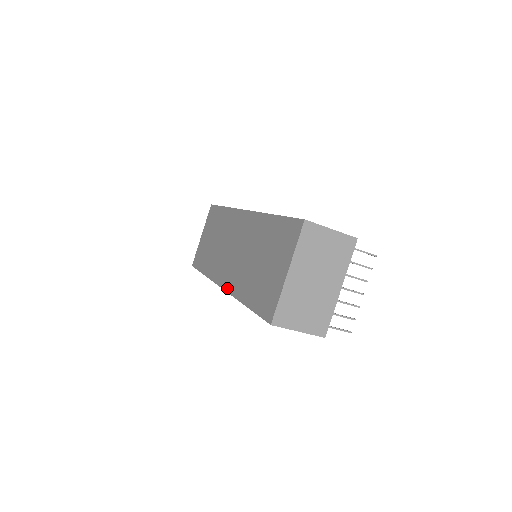
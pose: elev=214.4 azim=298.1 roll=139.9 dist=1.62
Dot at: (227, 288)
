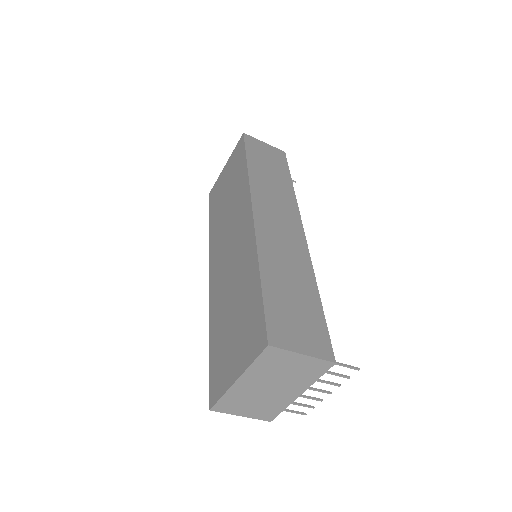
Dot at: (210, 289)
